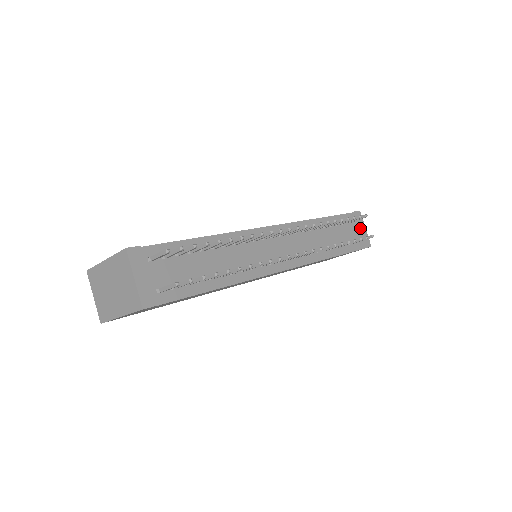
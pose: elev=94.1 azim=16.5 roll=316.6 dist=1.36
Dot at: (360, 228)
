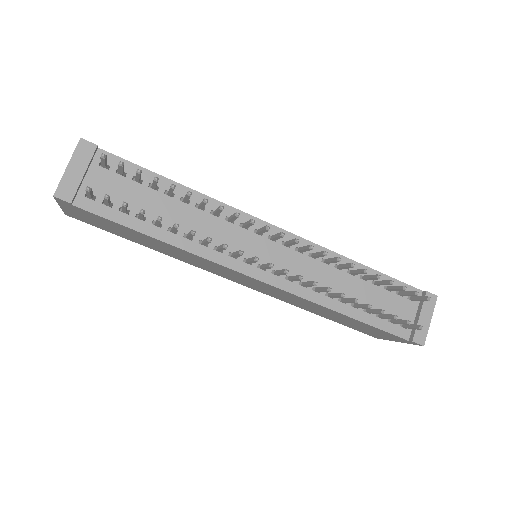
Dot at: (421, 314)
